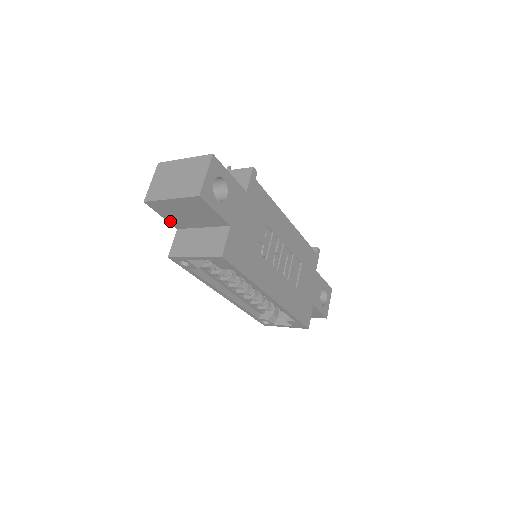
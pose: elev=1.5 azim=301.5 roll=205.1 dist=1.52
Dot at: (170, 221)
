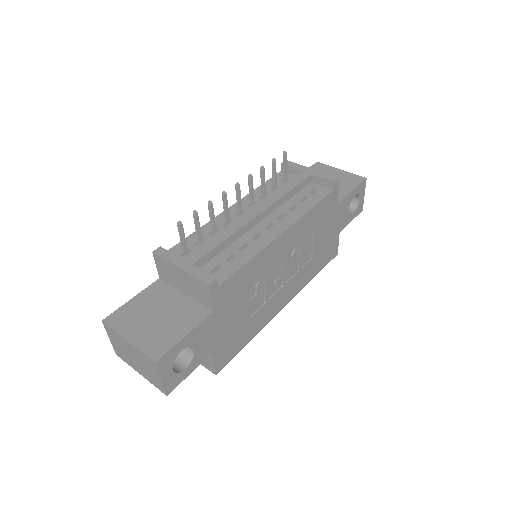
Dot at: occluded
